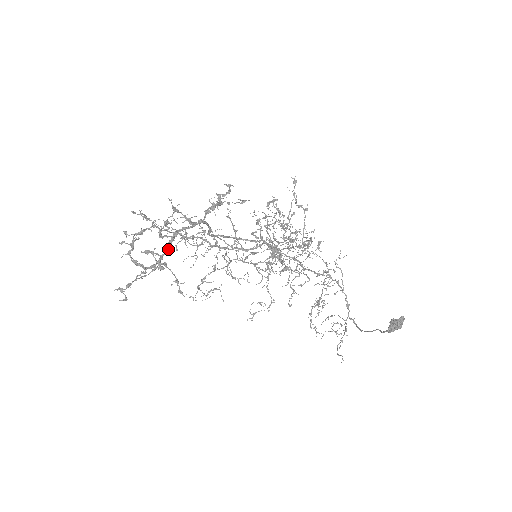
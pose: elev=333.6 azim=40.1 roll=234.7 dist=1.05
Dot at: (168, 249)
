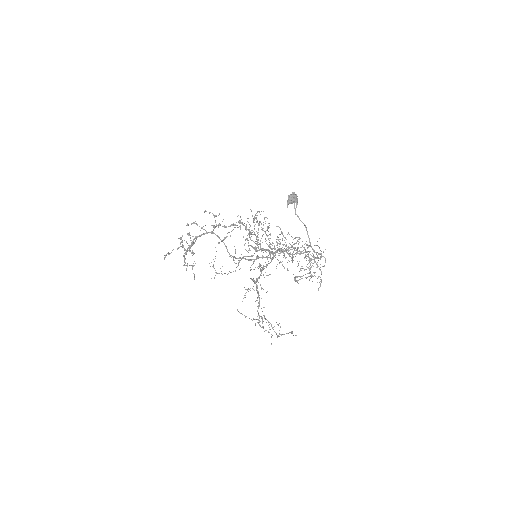
Dot at: (193, 242)
